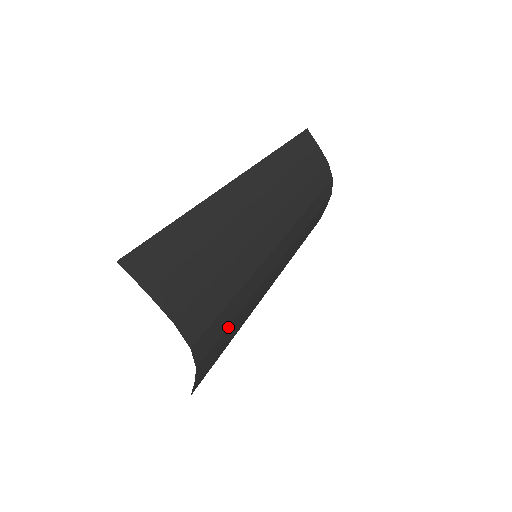
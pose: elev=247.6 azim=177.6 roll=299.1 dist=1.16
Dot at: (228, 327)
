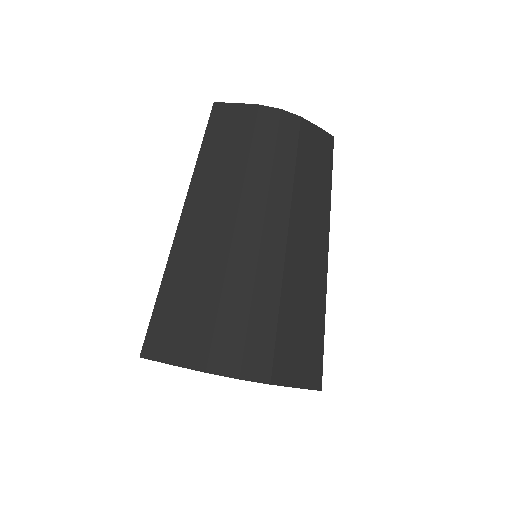
Dot at: (277, 333)
